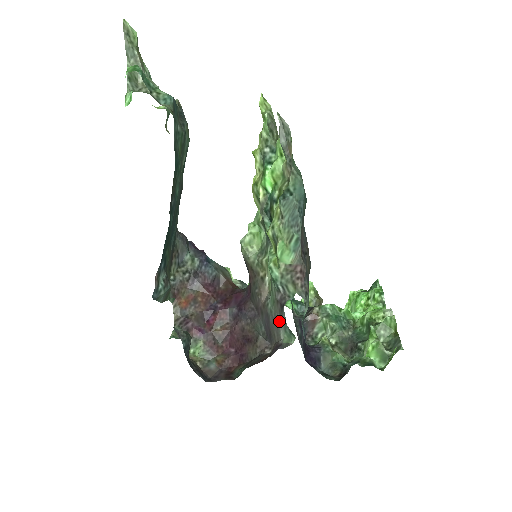
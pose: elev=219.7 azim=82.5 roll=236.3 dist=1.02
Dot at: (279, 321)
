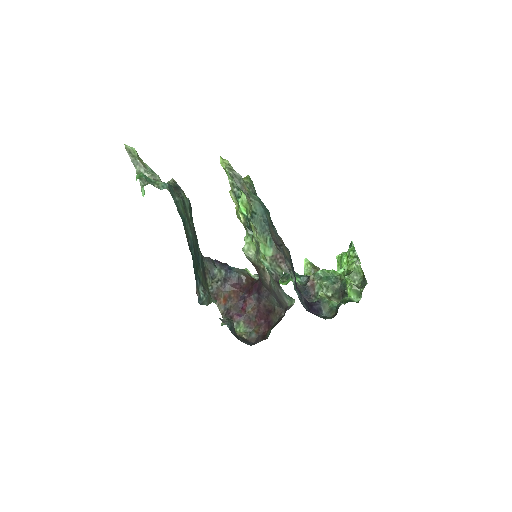
Dot at: (281, 293)
